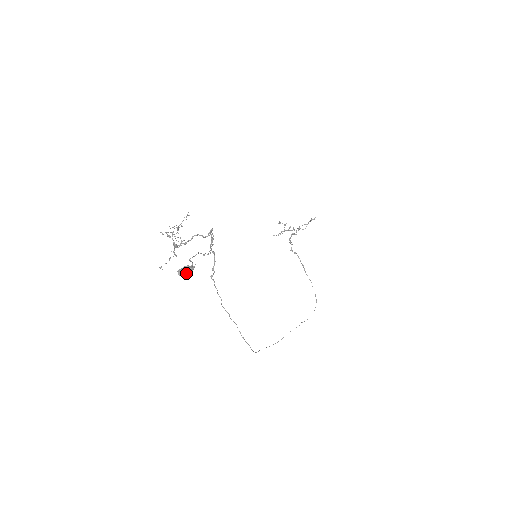
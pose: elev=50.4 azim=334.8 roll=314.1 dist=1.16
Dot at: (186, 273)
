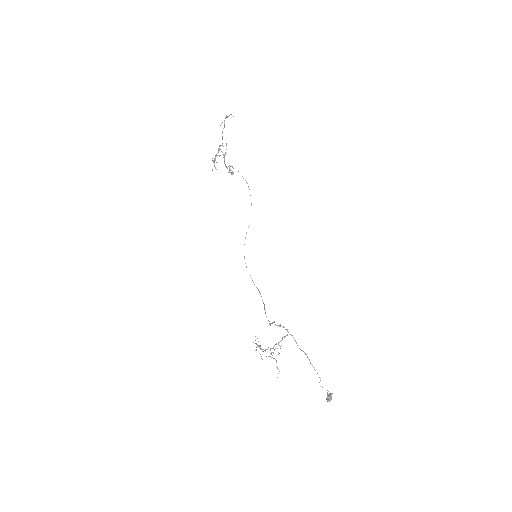
Dot at: (330, 399)
